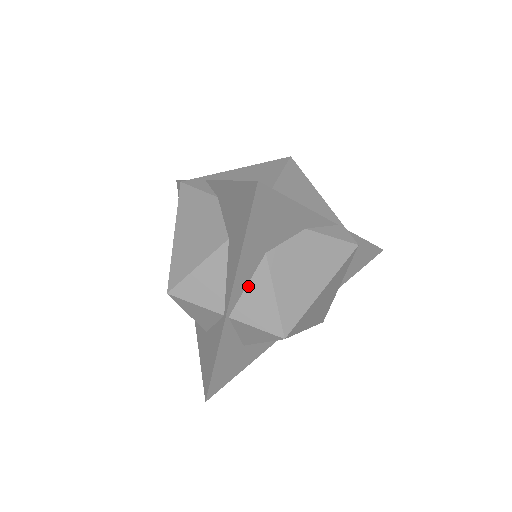
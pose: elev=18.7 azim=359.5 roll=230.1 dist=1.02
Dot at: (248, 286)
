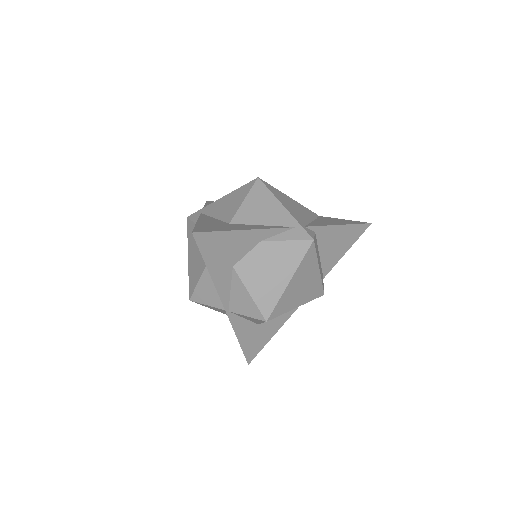
Dot at: (231, 290)
